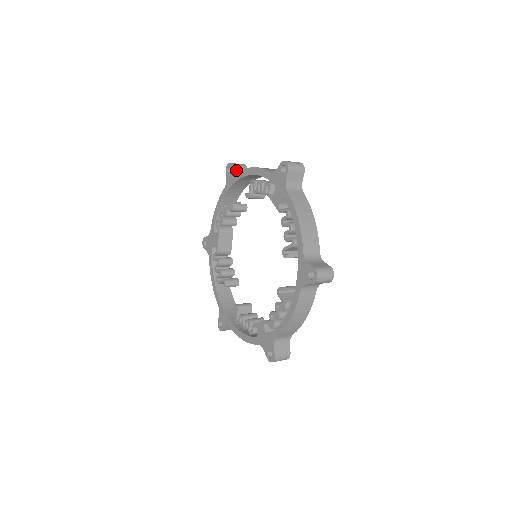
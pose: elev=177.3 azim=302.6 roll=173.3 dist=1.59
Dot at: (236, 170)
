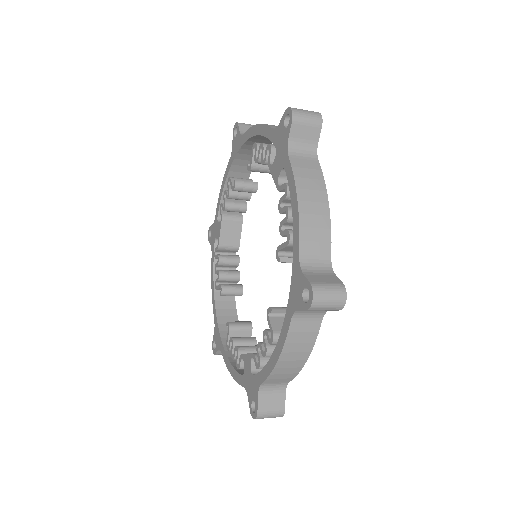
Dot at: (243, 132)
